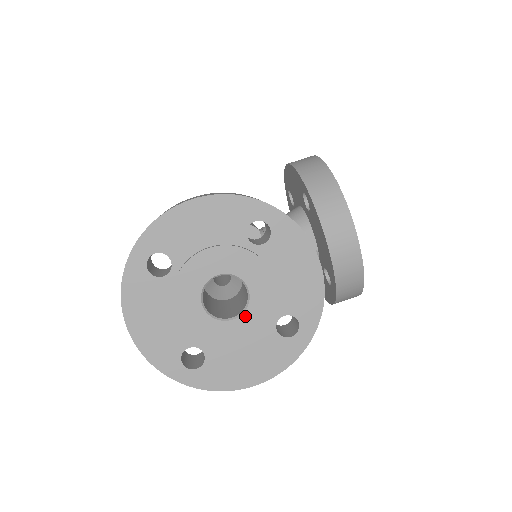
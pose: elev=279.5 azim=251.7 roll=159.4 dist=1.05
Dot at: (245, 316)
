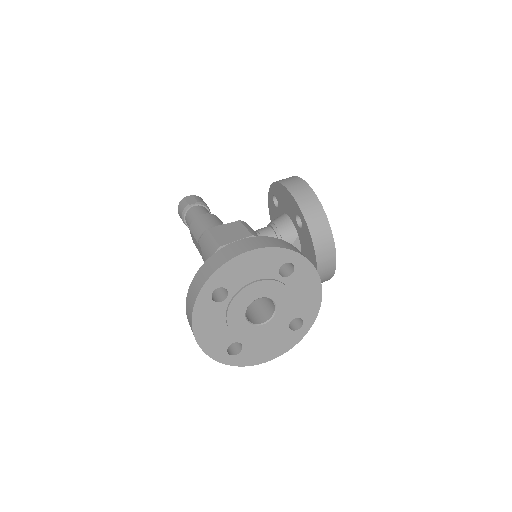
Dot at: (272, 321)
